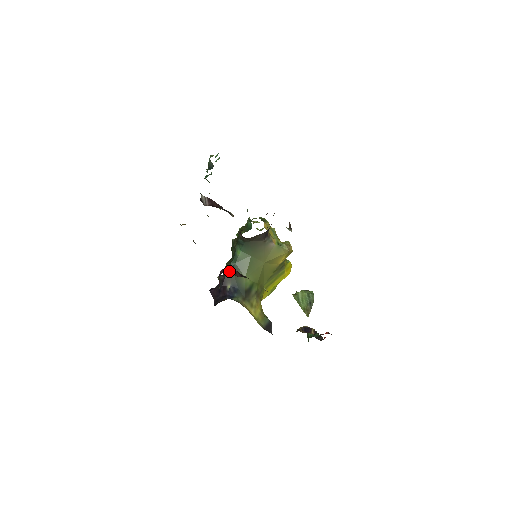
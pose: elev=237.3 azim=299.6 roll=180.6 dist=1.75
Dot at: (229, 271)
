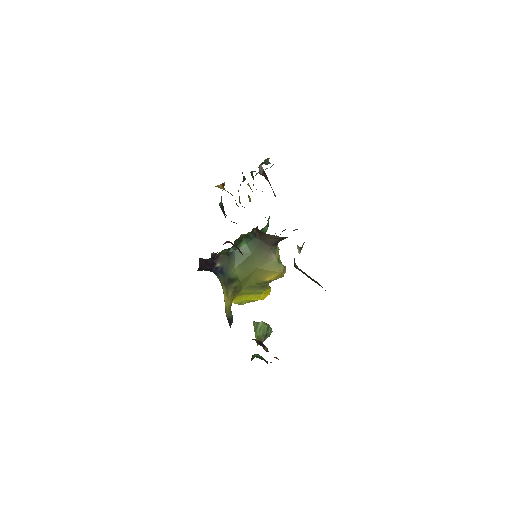
Dot at: (234, 245)
